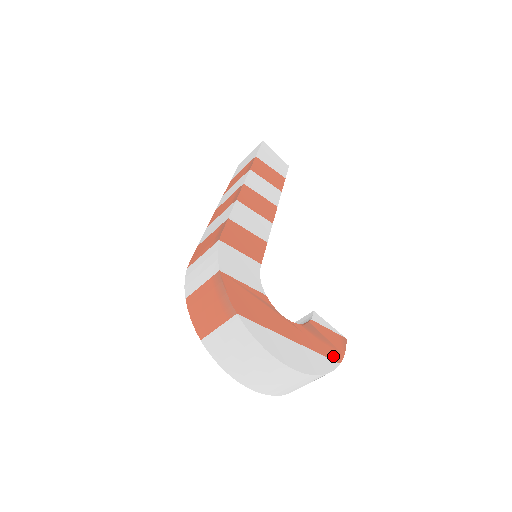
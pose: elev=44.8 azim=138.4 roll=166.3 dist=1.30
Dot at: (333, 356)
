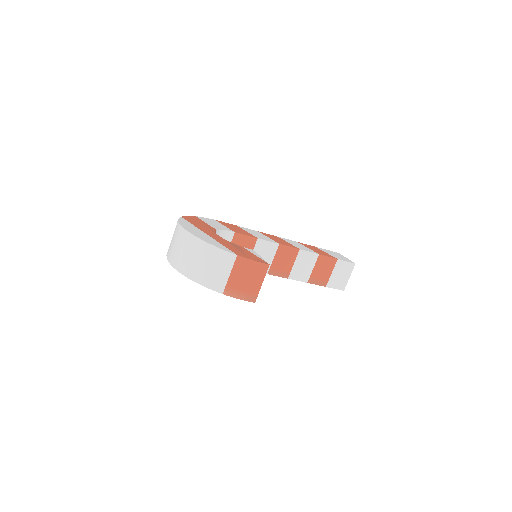
Dot at: (236, 252)
